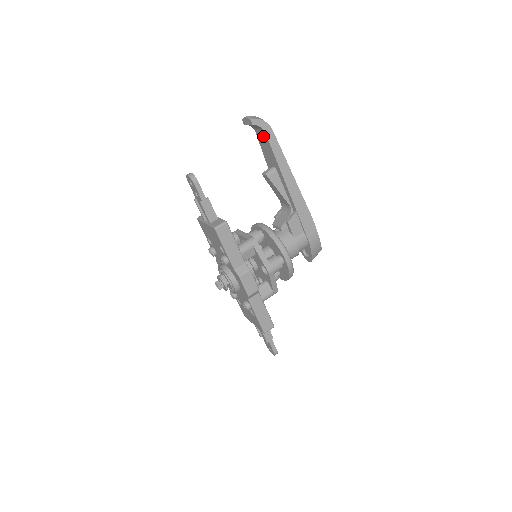
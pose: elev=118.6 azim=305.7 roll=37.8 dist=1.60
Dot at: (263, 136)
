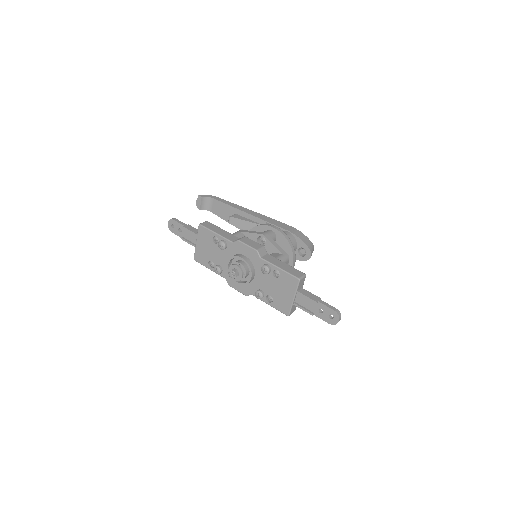
Dot at: (214, 204)
